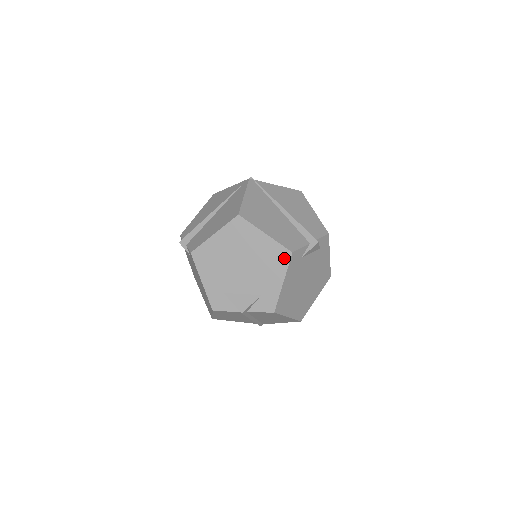
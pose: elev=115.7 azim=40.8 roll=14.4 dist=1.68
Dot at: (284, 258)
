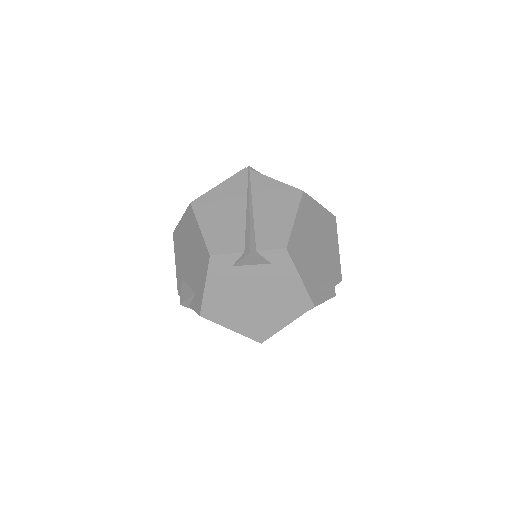
Dot at: (206, 260)
